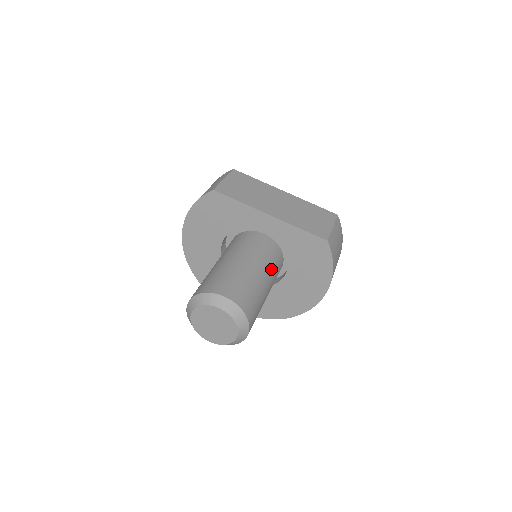
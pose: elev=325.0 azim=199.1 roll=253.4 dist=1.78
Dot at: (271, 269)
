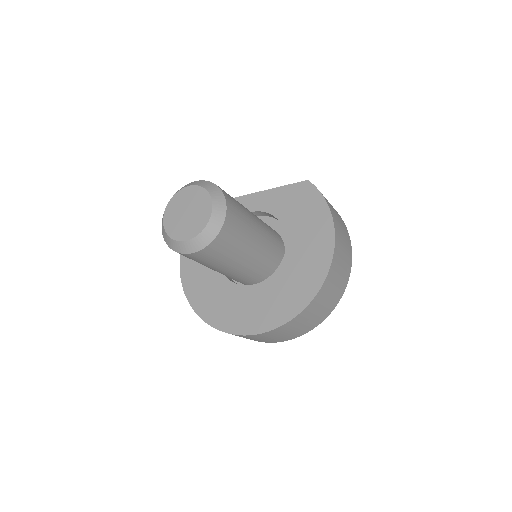
Dot at: (261, 220)
